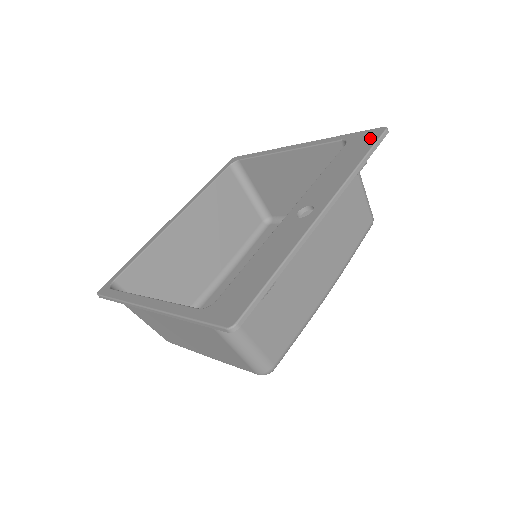
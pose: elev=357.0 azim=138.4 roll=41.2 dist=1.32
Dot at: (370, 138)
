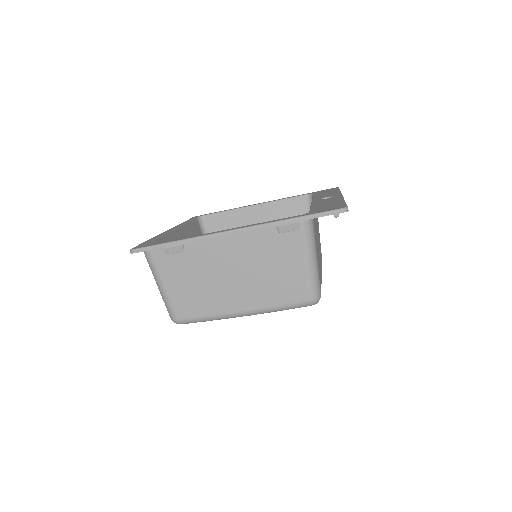
Dot at: (332, 189)
